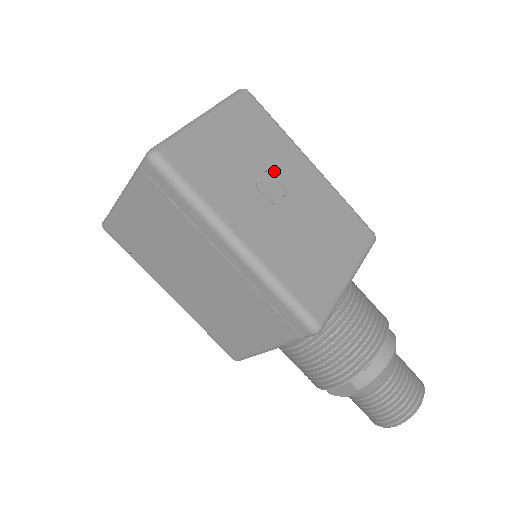
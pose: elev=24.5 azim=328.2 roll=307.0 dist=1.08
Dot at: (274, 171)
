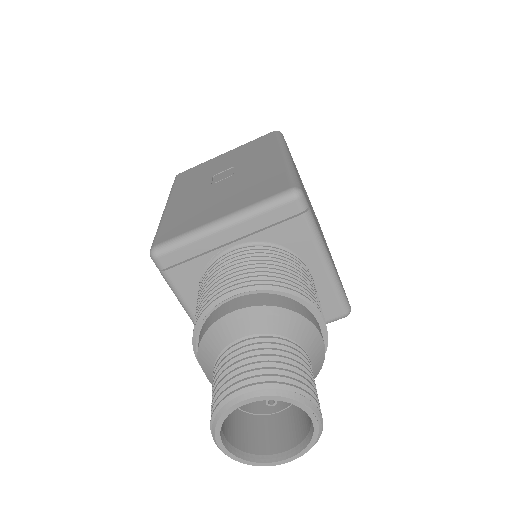
Dot at: (239, 166)
